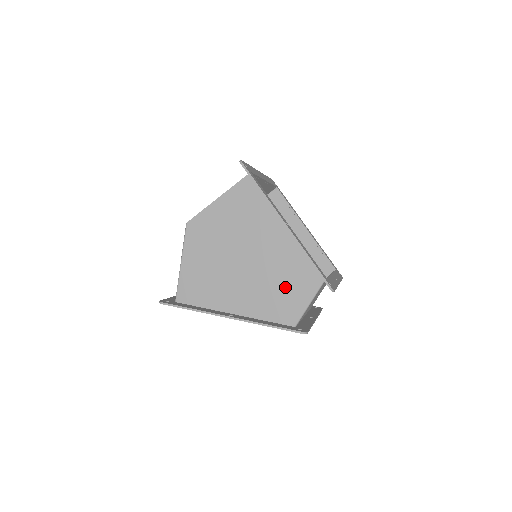
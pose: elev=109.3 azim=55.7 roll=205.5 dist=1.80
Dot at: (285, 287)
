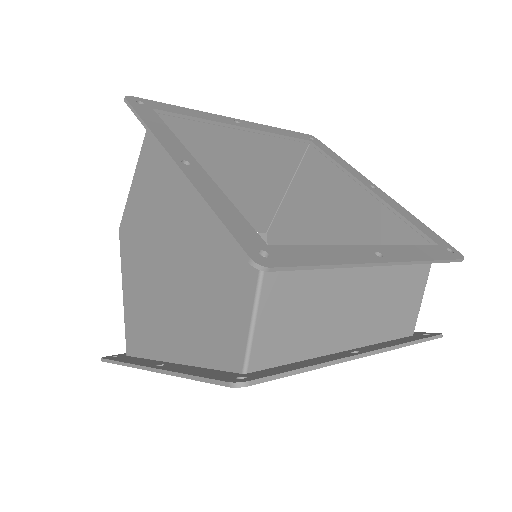
Dot at: (216, 289)
